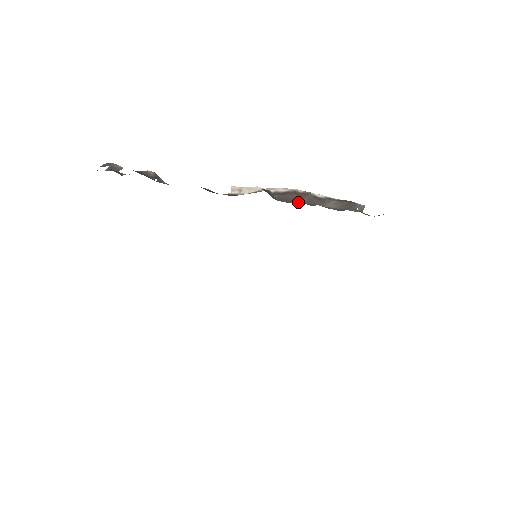
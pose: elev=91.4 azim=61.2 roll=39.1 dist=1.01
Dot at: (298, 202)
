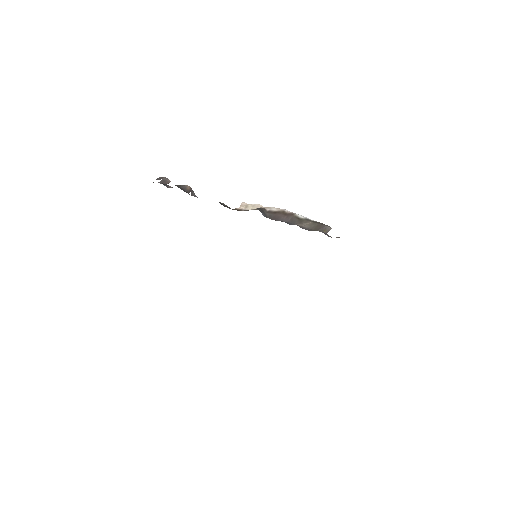
Dot at: (282, 221)
